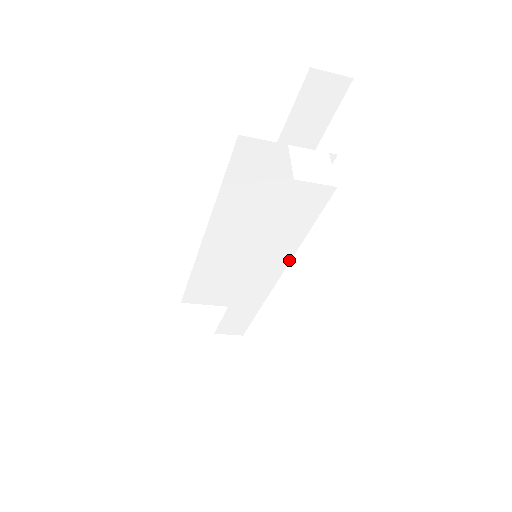
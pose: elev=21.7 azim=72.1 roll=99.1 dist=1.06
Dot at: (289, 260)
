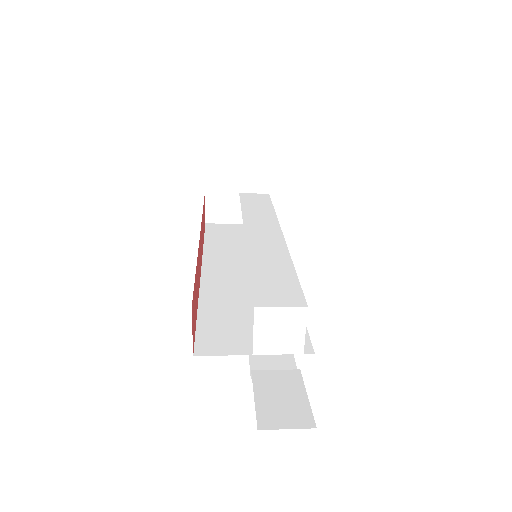
Dot at: occluded
